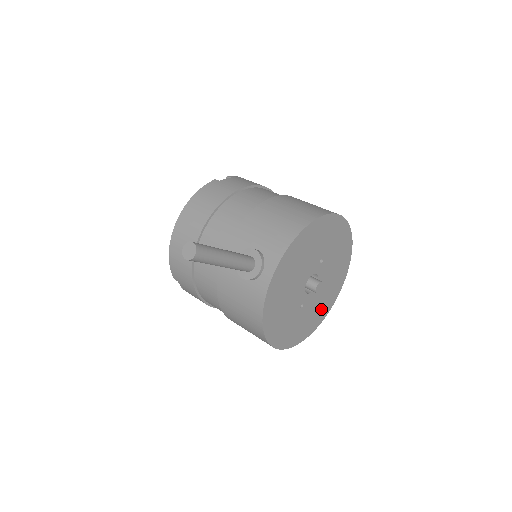
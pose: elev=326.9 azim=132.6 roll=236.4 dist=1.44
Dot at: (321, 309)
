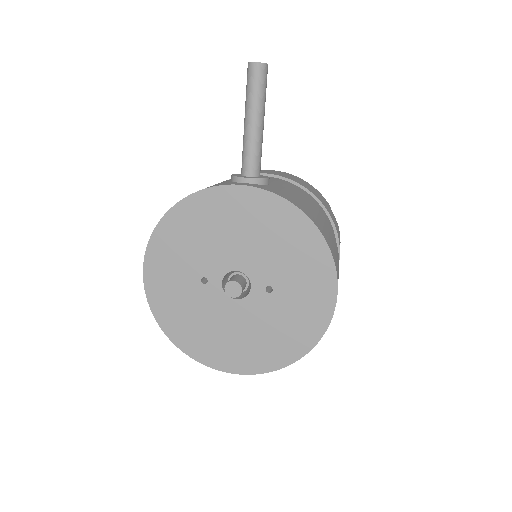
Dot at: (200, 336)
